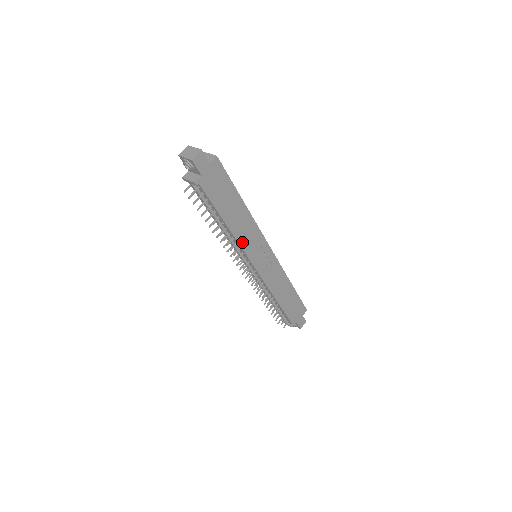
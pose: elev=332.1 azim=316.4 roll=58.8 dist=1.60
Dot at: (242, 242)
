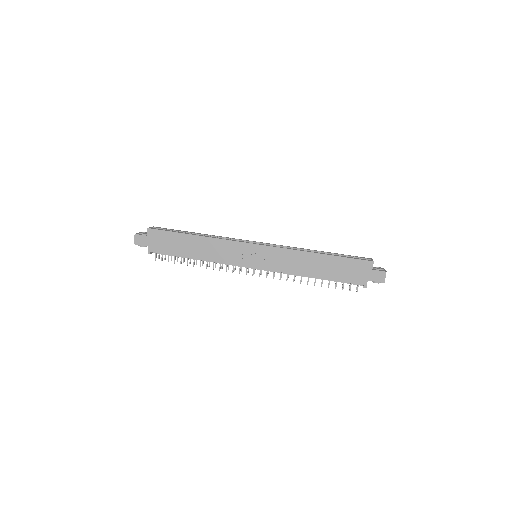
Dot at: (221, 259)
